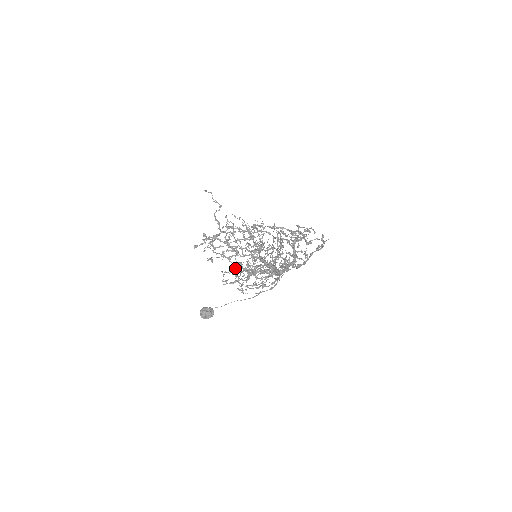
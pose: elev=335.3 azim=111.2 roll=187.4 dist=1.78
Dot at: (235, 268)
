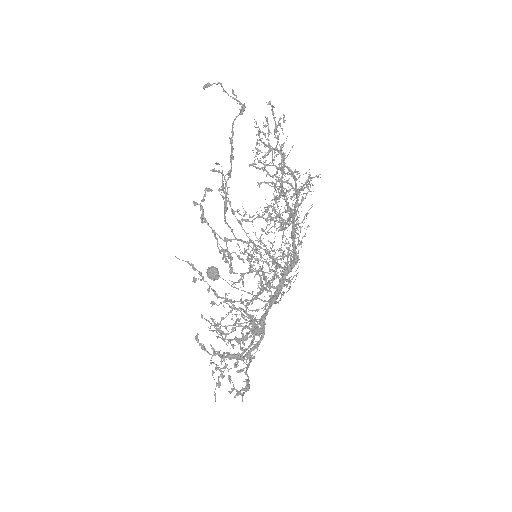
Dot at: (261, 217)
